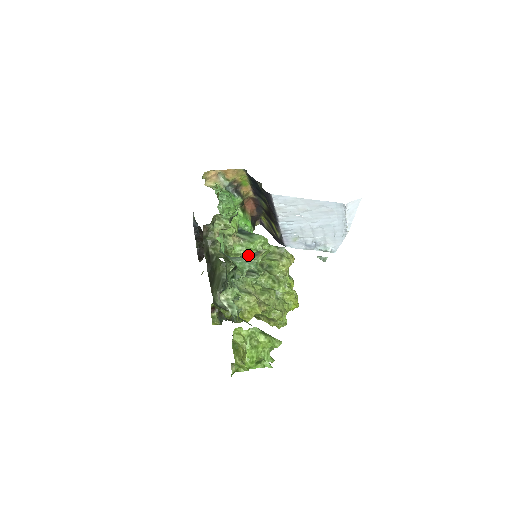
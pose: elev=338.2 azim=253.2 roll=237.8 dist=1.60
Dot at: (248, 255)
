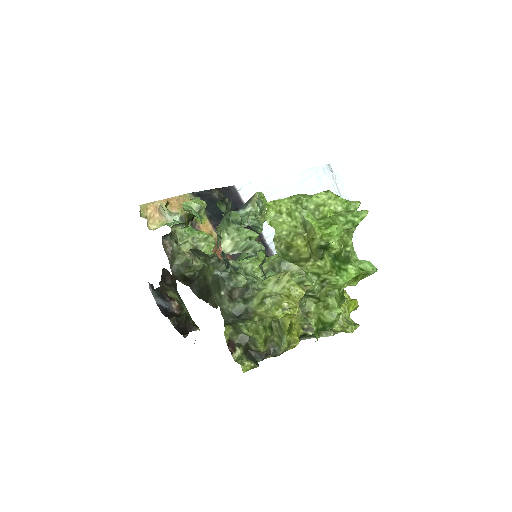
Dot at: (238, 210)
